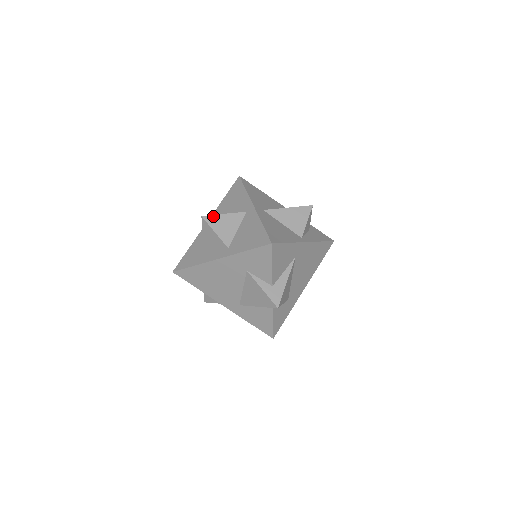
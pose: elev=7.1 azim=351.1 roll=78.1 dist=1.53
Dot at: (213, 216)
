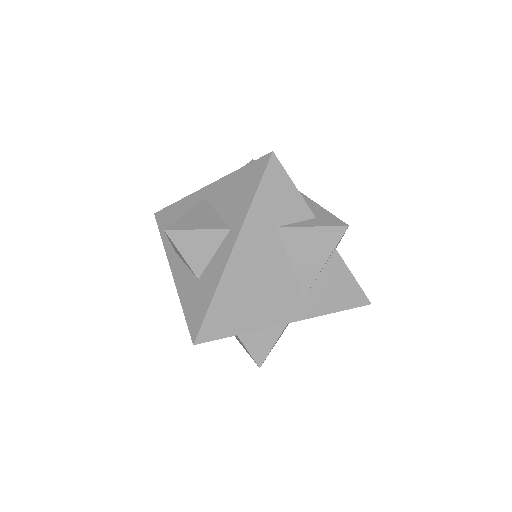
Dot at: (176, 222)
